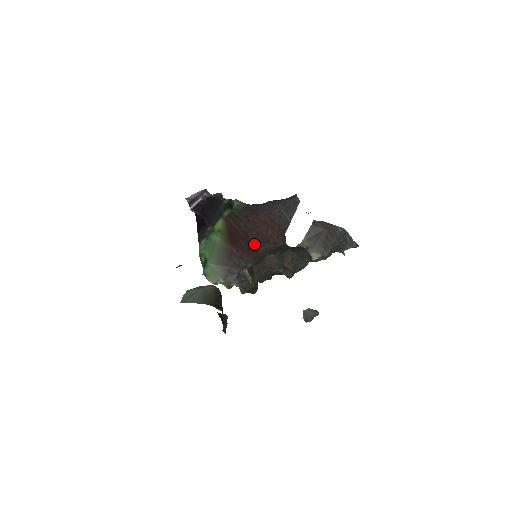
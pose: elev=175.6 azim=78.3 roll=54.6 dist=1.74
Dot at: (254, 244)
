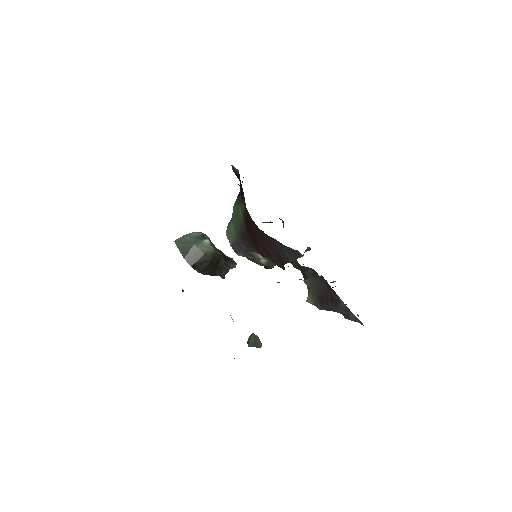
Dot at: (259, 246)
